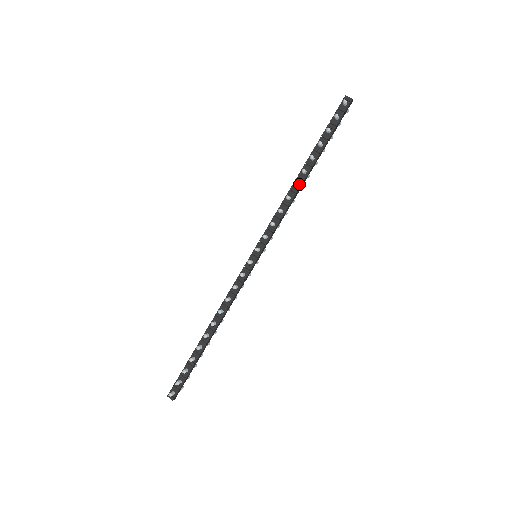
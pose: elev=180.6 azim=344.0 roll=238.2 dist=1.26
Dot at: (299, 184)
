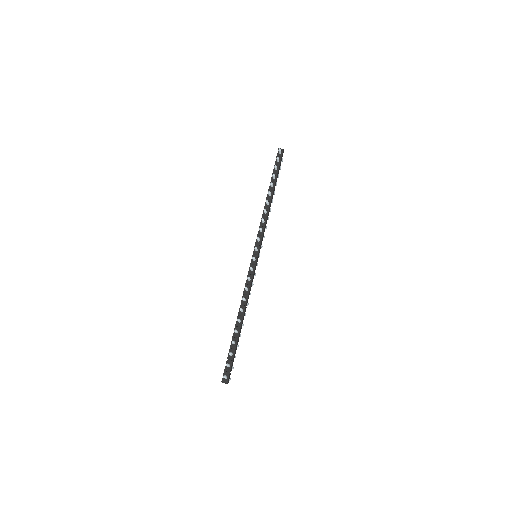
Dot at: (269, 202)
